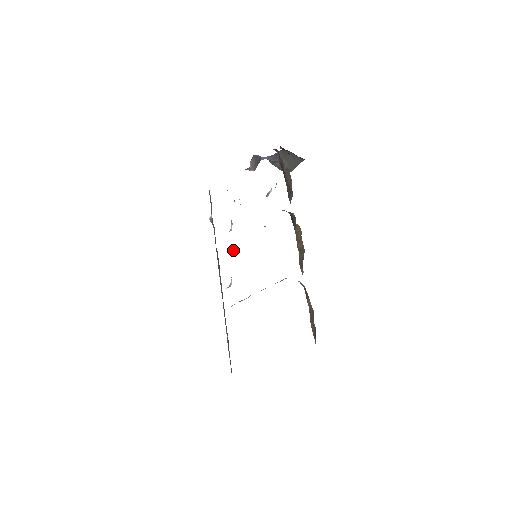
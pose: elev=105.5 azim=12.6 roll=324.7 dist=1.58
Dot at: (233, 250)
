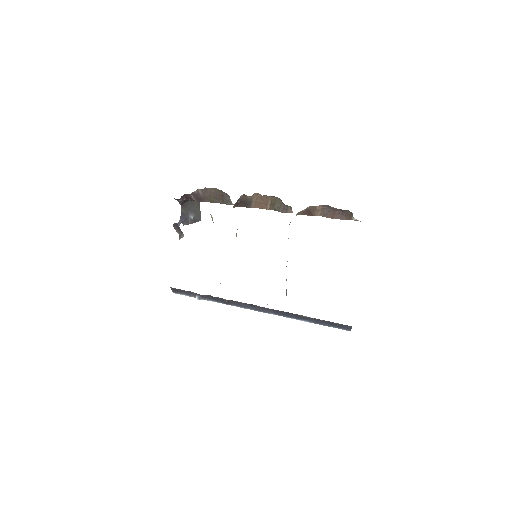
Dot at: occluded
